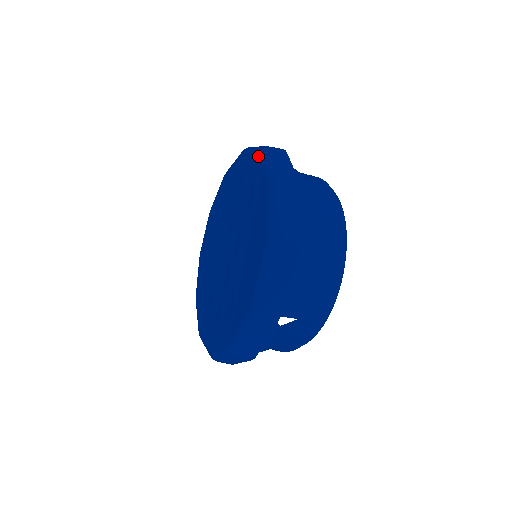
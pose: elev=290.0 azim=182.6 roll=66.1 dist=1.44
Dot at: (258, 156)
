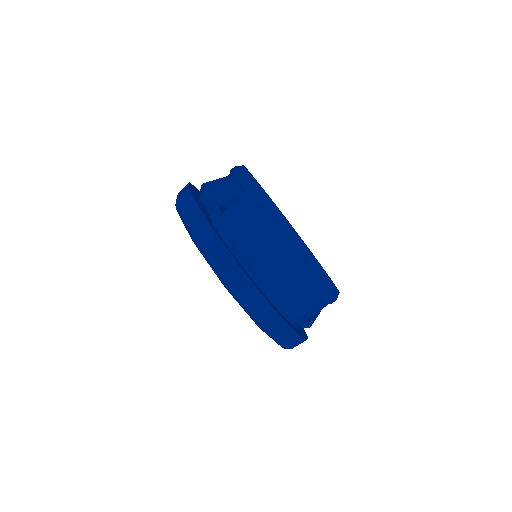
Dot at: occluded
